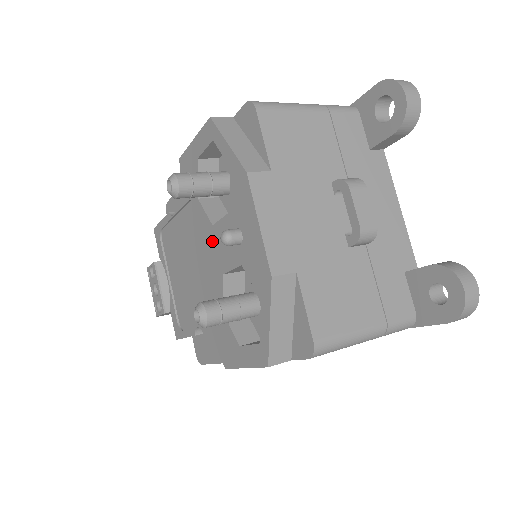
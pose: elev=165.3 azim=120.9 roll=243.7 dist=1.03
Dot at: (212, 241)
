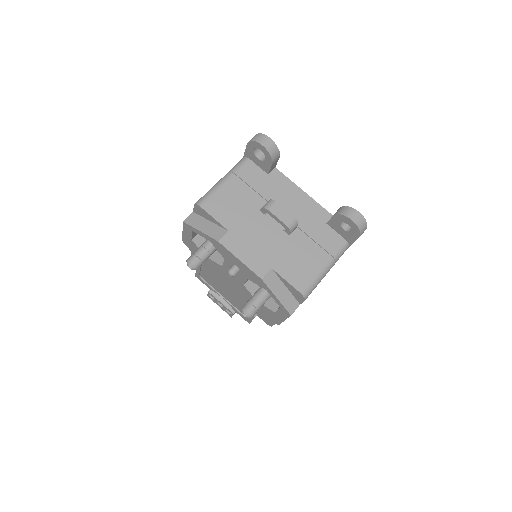
Dot at: (227, 273)
